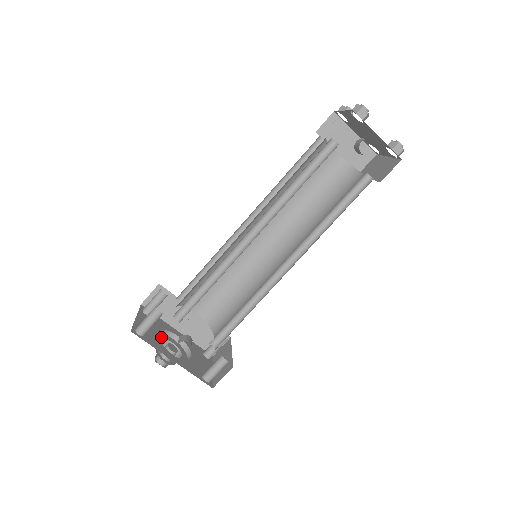
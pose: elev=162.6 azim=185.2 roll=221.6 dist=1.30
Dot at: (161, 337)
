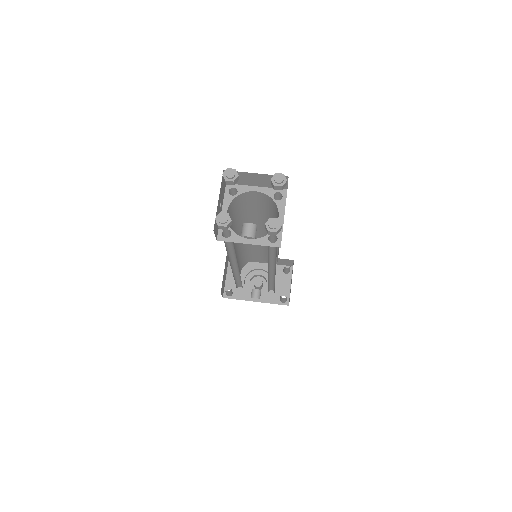
Dot at: (249, 277)
